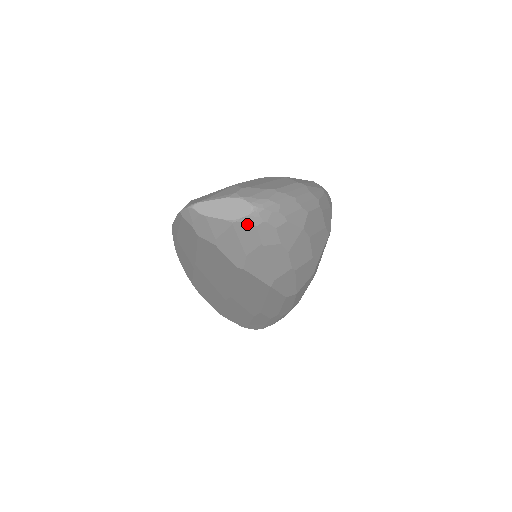
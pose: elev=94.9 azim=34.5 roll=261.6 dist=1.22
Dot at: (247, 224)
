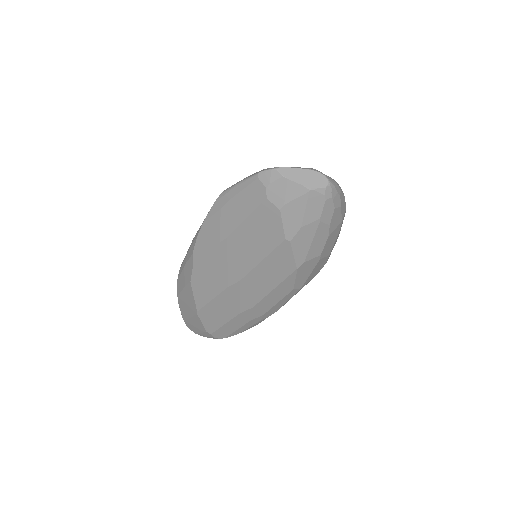
Dot at: (320, 195)
